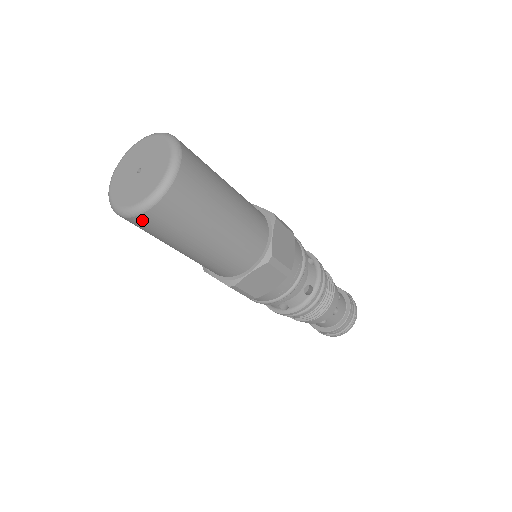
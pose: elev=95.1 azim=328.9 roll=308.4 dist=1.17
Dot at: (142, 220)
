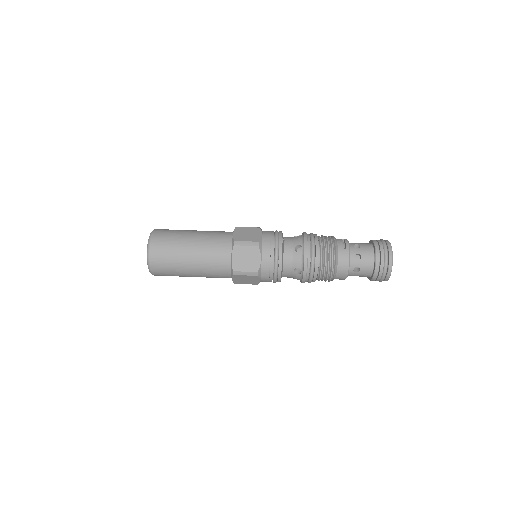
Dot at: occluded
